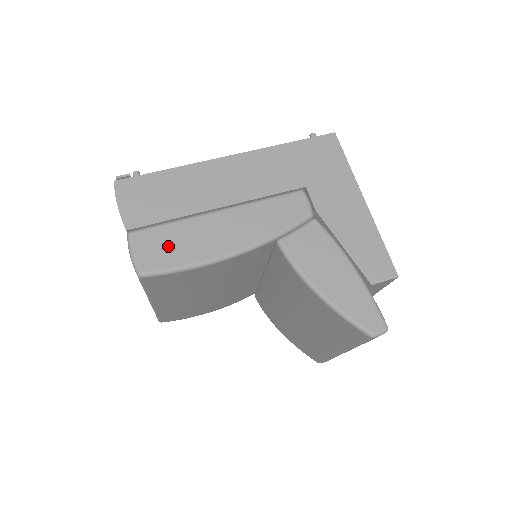
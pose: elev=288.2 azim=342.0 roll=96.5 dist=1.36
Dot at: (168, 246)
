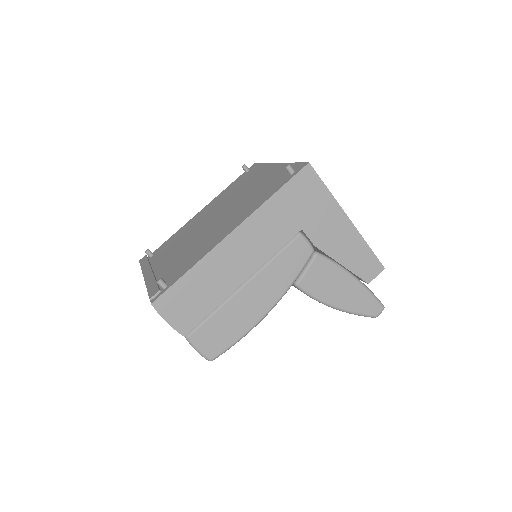
Dot at: (221, 332)
